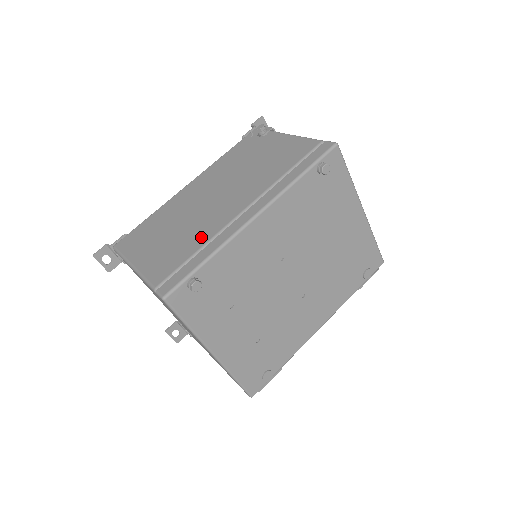
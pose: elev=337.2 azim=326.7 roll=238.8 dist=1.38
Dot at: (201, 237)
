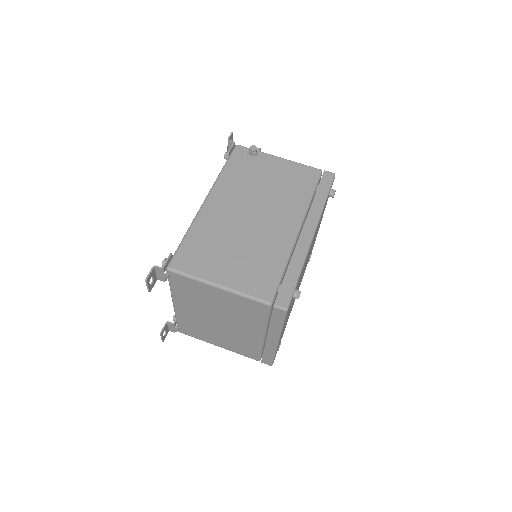
Dot at: (277, 254)
